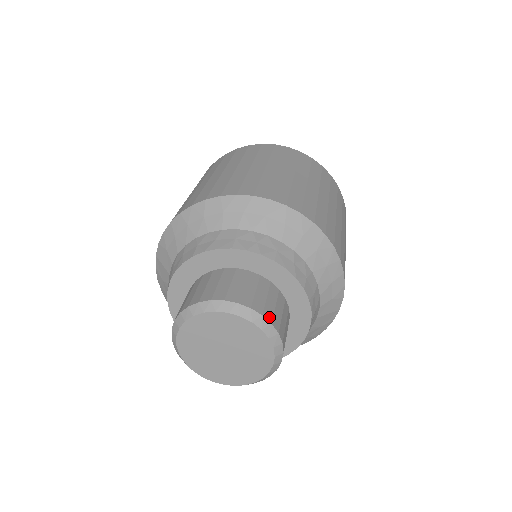
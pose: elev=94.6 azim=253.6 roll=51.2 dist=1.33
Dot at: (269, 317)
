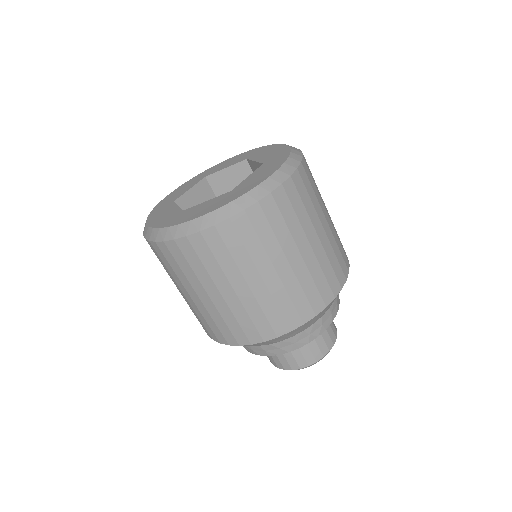
Dot at: (320, 356)
